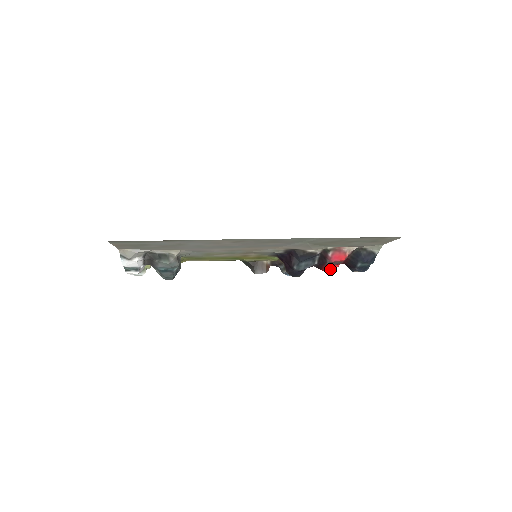
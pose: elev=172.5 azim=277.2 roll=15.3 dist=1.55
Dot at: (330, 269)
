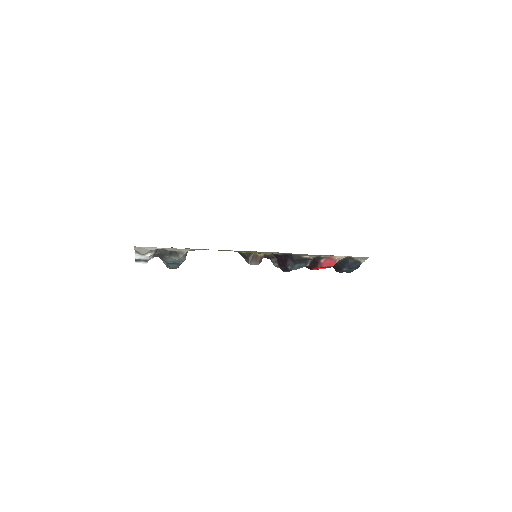
Dot at: (318, 269)
